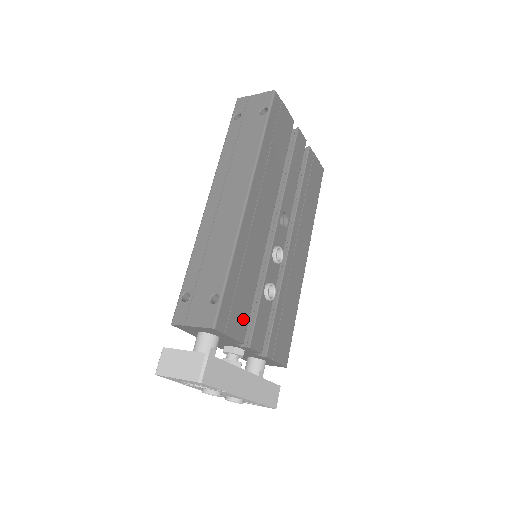
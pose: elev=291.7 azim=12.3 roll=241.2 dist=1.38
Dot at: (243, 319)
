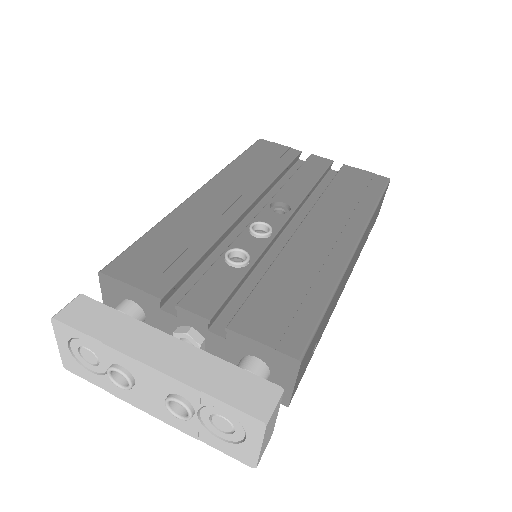
Dot at: (167, 275)
